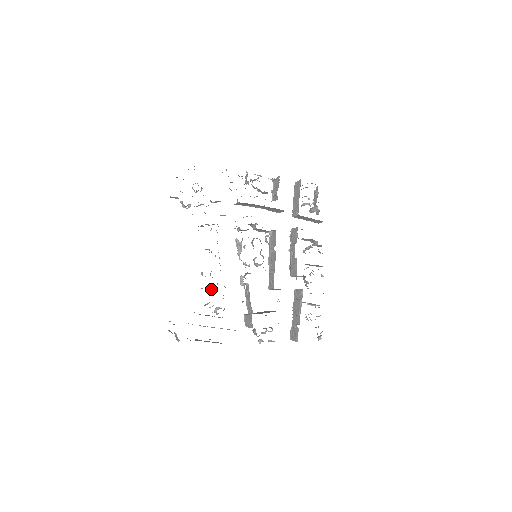
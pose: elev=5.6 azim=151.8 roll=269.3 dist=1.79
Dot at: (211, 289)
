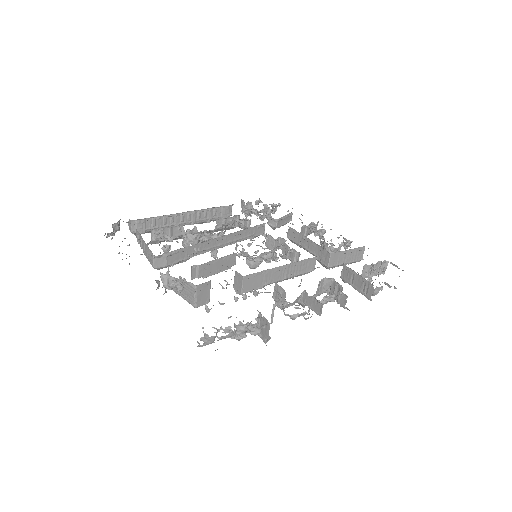
Dot at: (186, 242)
